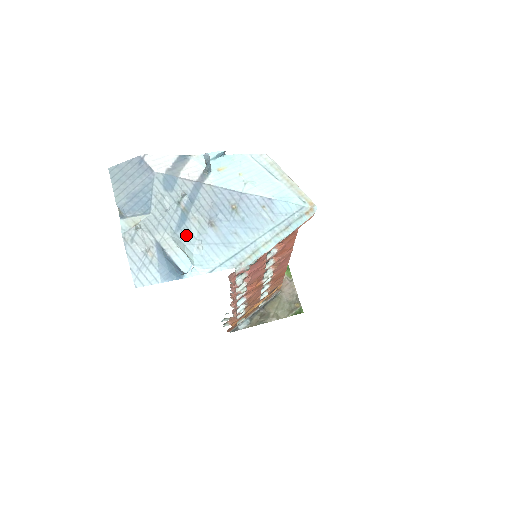
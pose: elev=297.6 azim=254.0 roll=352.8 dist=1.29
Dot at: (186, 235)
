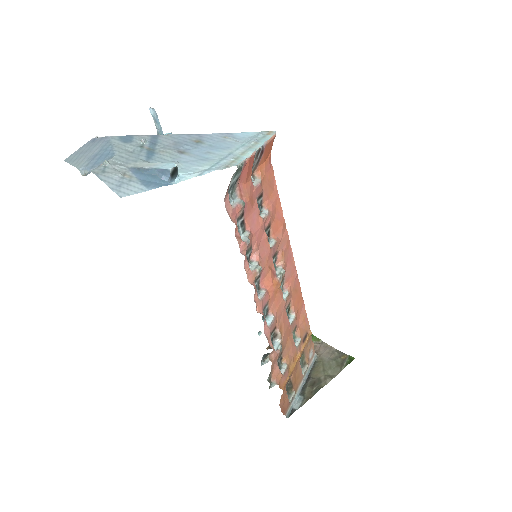
Dot at: (159, 161)
